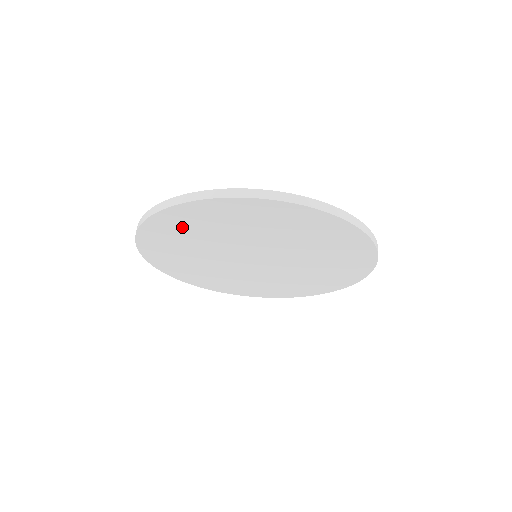
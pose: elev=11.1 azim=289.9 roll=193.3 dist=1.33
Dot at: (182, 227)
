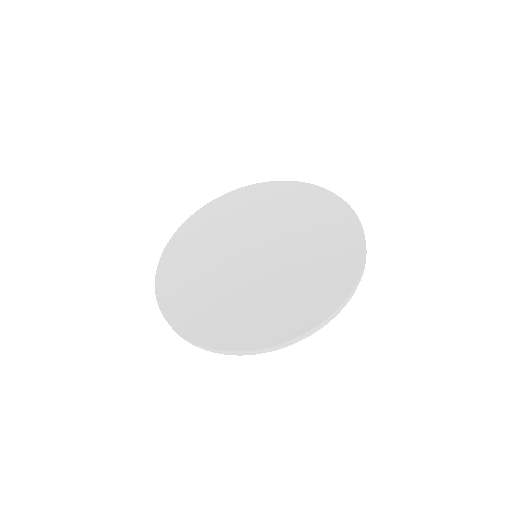
Dot at: occluded
